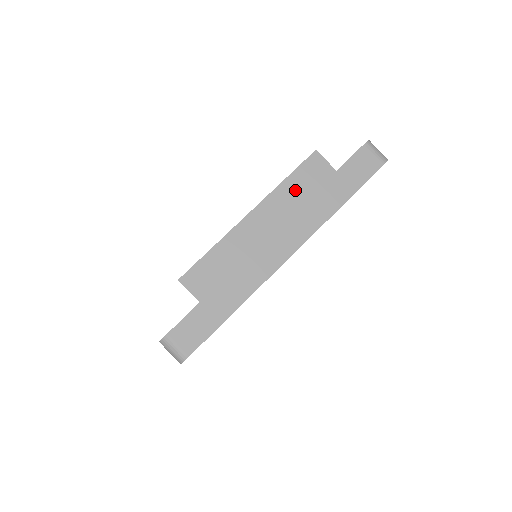
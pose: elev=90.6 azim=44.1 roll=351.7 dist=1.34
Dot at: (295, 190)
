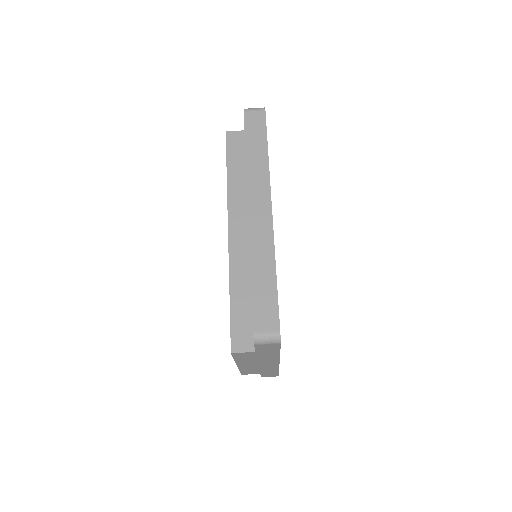
Dot at: (246, 359)
